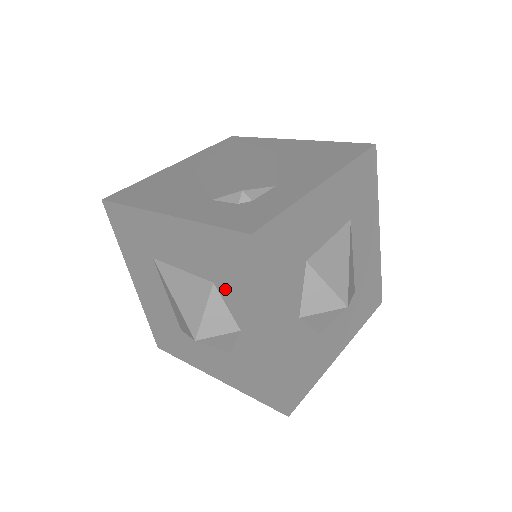
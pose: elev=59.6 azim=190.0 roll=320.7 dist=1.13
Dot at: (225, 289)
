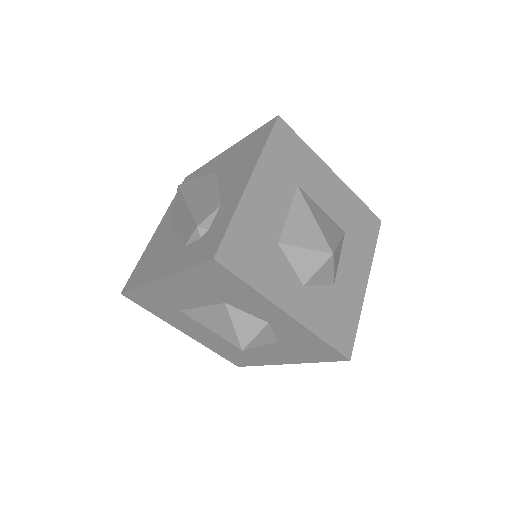
Dot at: (234, 302)
